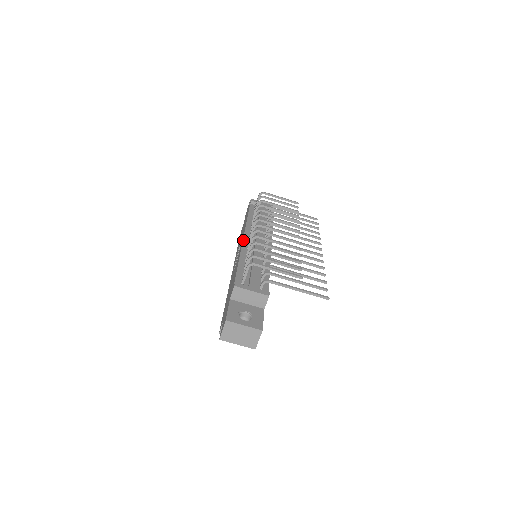
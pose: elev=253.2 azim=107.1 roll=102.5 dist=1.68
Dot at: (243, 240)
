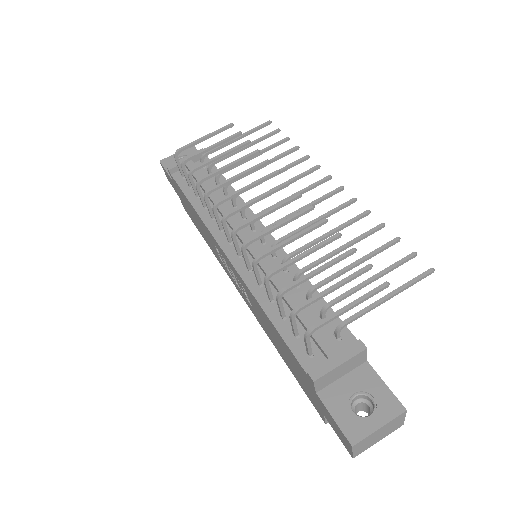
Dot at: (229, 260)
